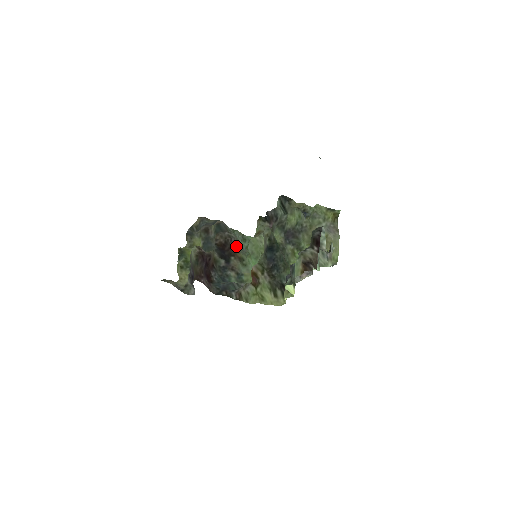
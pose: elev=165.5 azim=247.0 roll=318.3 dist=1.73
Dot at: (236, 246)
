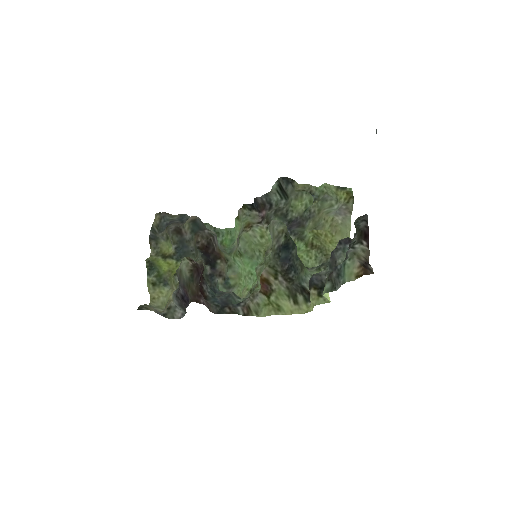
Dot at: occluded
